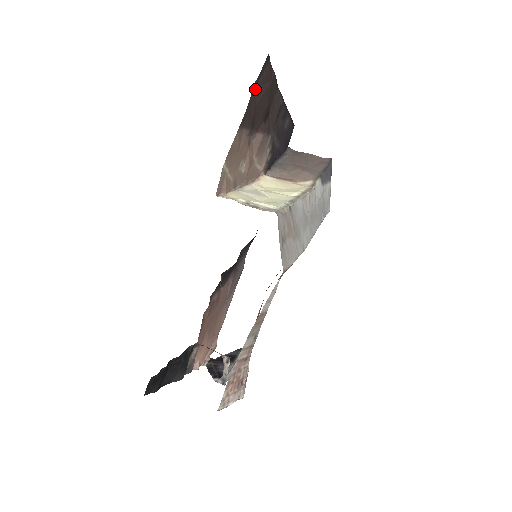
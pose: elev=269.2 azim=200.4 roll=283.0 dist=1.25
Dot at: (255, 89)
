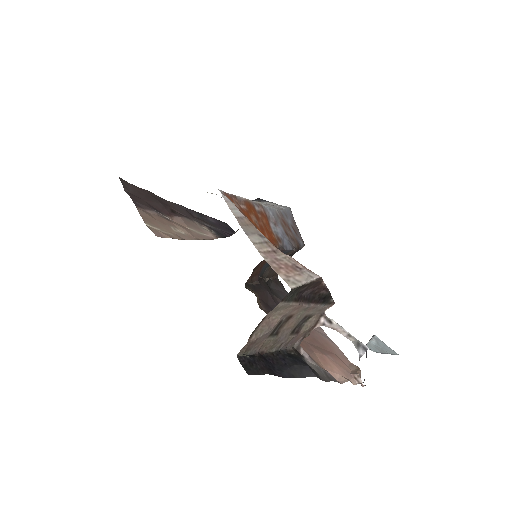
Dot at: (131, 194)
